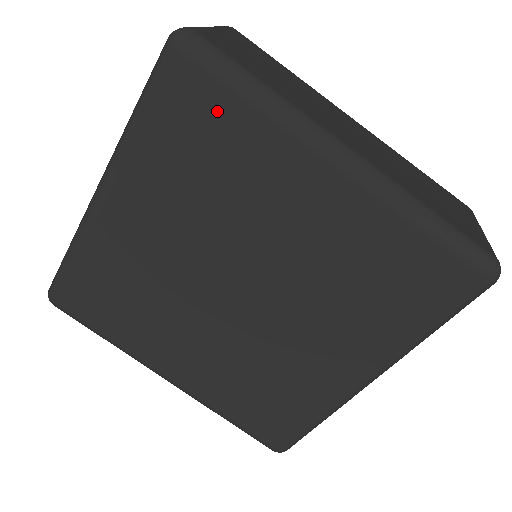
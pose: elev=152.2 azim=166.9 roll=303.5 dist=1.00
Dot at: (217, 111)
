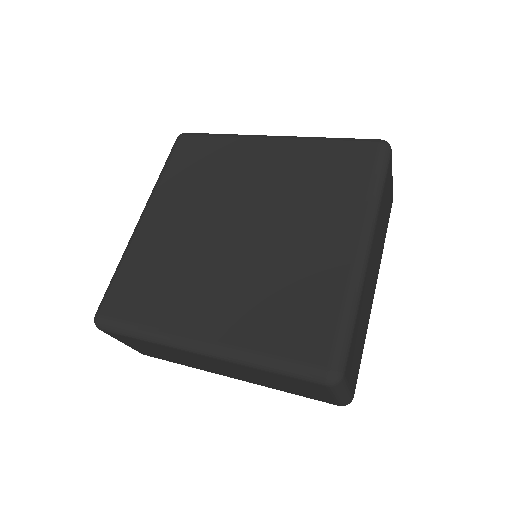
Dot at: (204, 147)
